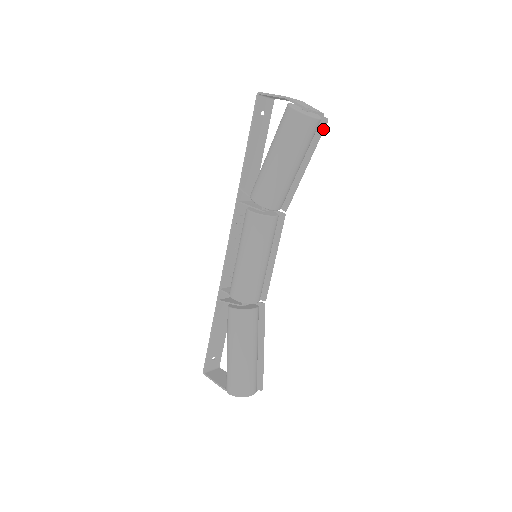
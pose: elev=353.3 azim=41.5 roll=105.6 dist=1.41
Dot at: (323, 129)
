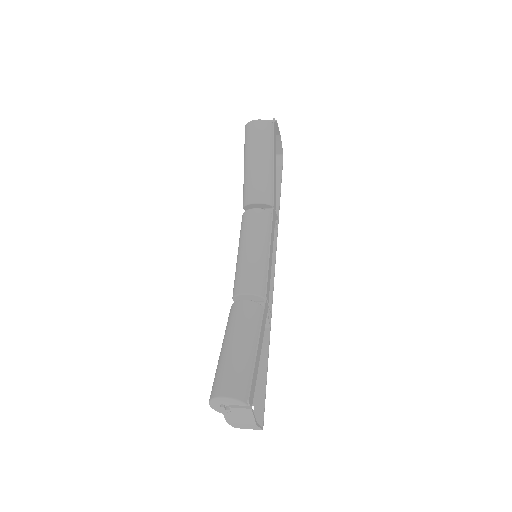
Dot at: (273, 126)
